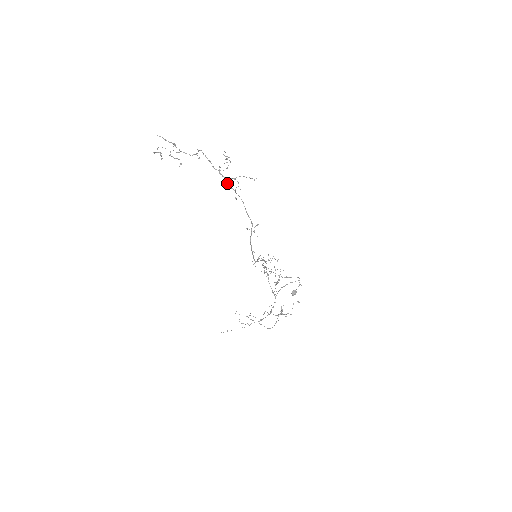
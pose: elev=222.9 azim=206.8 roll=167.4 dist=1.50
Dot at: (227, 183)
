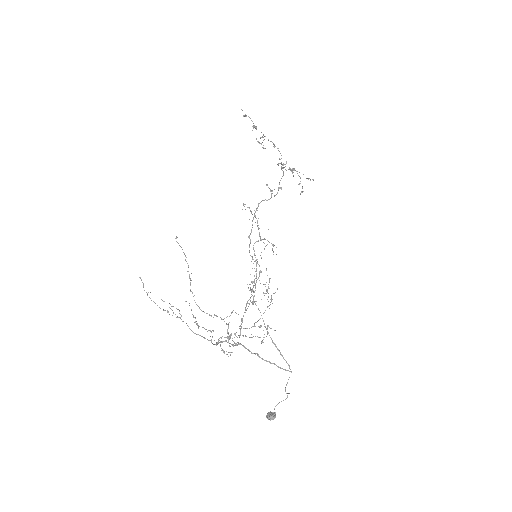
Dot at: occluded
